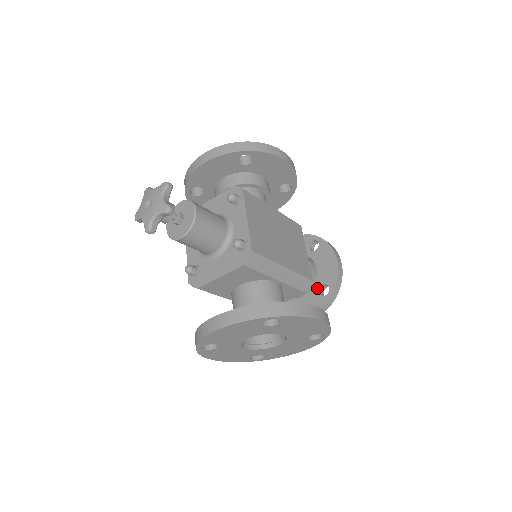
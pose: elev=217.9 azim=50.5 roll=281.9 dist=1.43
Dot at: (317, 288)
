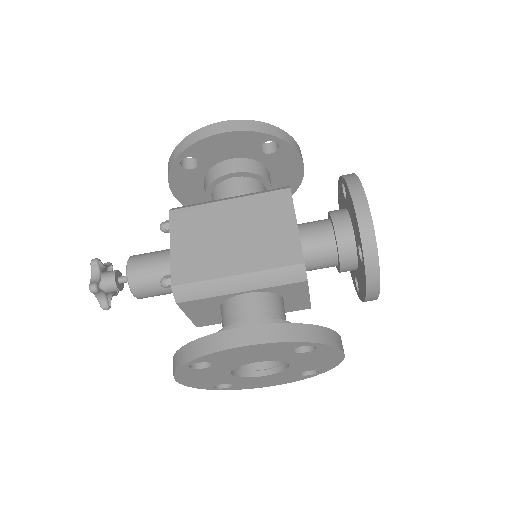
Dot at: (358, 252)
